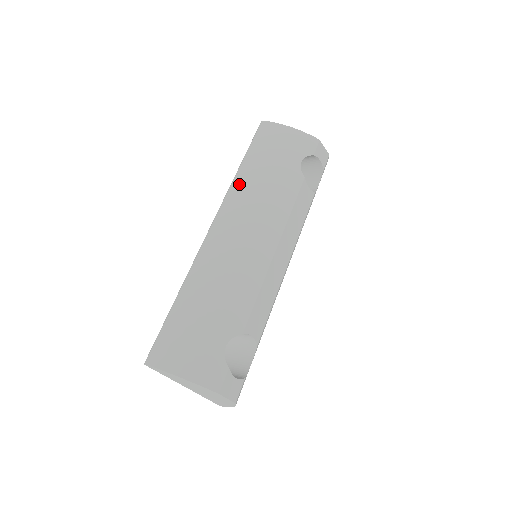
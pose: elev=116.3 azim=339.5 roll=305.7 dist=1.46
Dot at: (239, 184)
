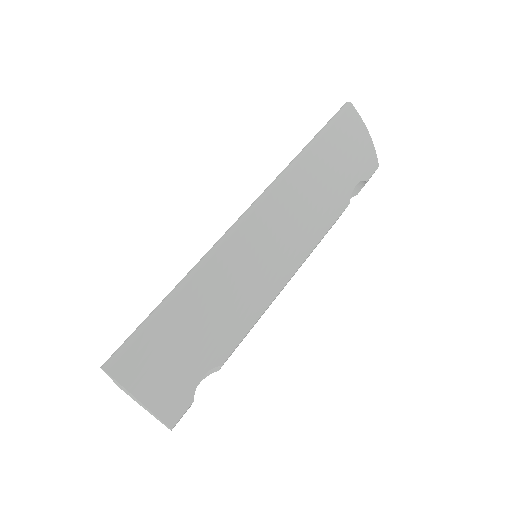
Dot at: (299, 174)
